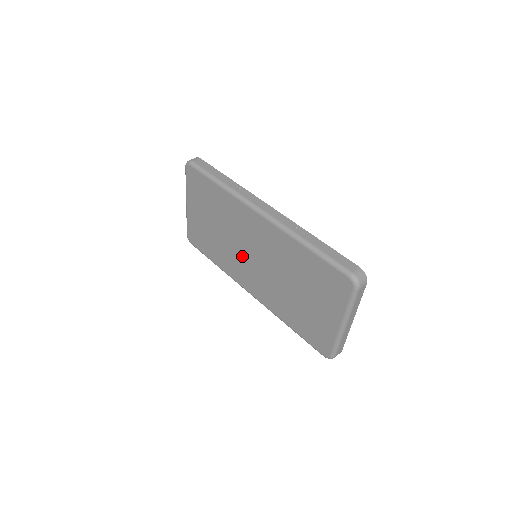
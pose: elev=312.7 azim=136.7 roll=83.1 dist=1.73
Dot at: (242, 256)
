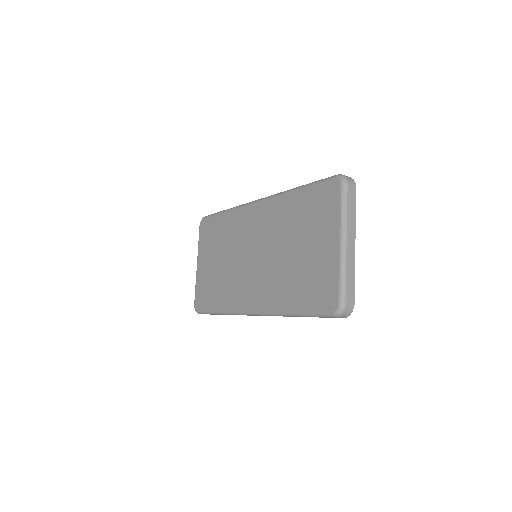
Dot at: (243, 268)
